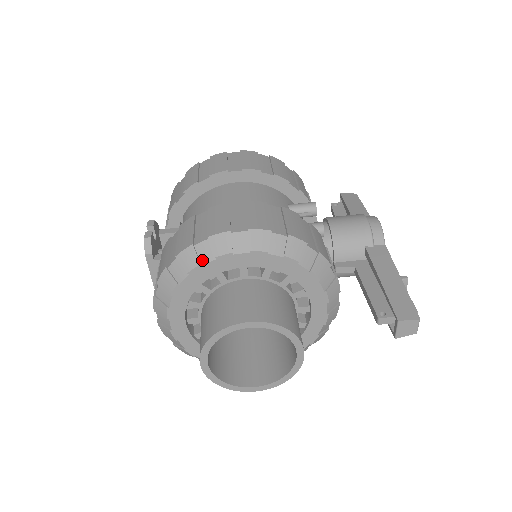
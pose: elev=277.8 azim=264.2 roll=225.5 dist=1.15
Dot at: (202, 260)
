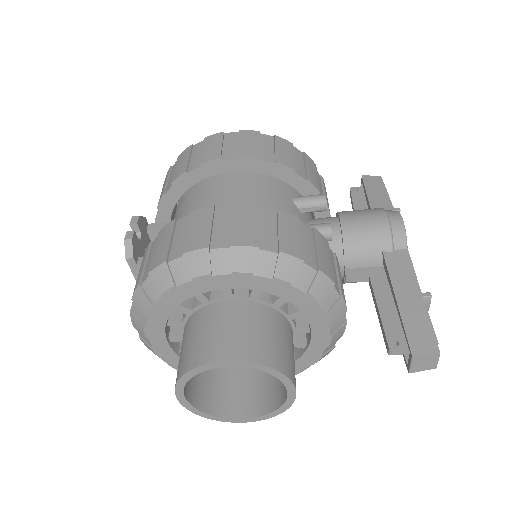
Dot at: (177, 280)
